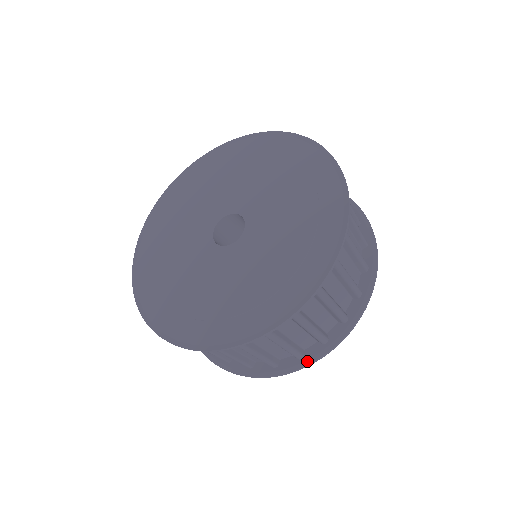
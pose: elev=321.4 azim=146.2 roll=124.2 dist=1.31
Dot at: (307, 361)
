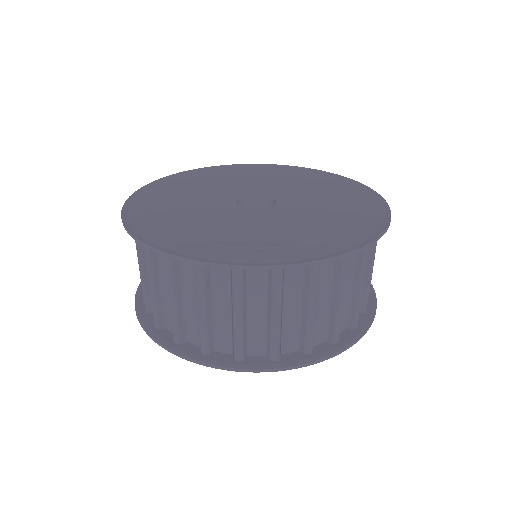
Dot at: (372, 309)
